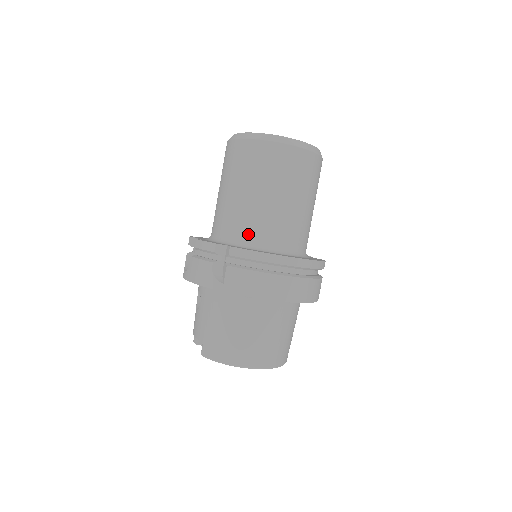
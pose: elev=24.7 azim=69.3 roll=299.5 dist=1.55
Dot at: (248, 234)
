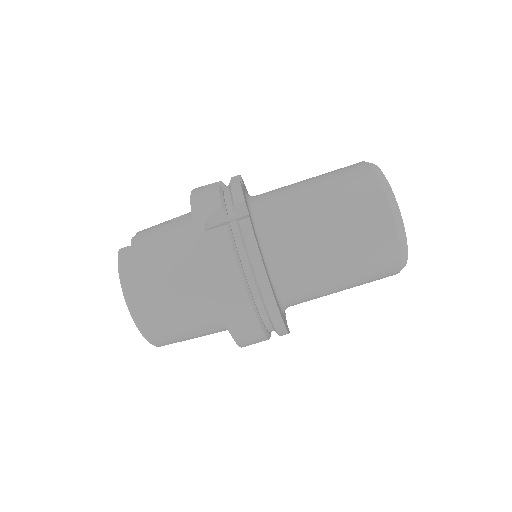
Dot at: (274, 232)
